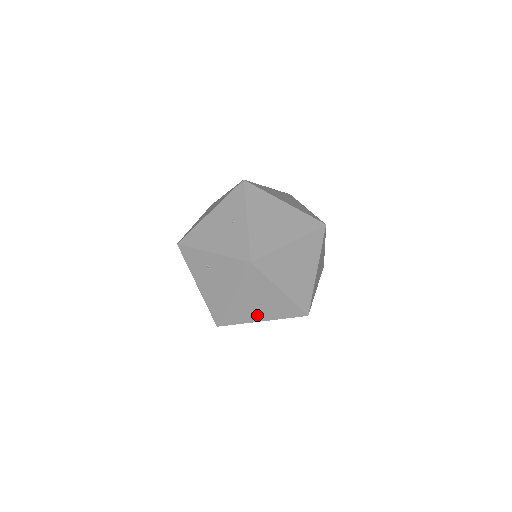
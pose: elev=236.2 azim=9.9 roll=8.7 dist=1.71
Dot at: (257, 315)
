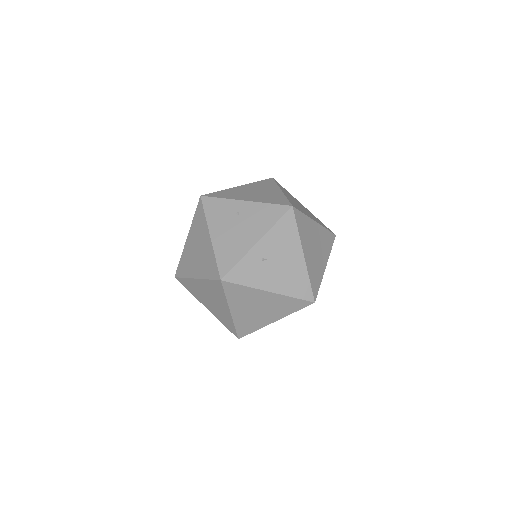
Dot at: (321, 263)
